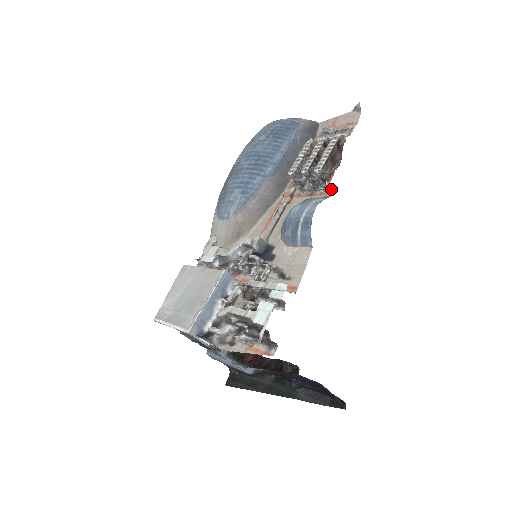
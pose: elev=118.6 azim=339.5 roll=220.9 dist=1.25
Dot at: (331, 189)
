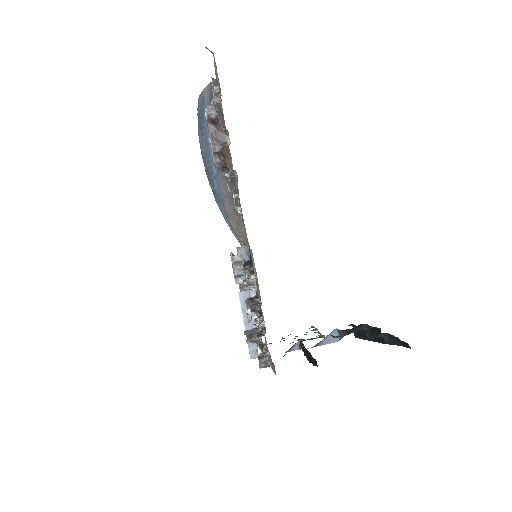
Dot at: (235, 172)
